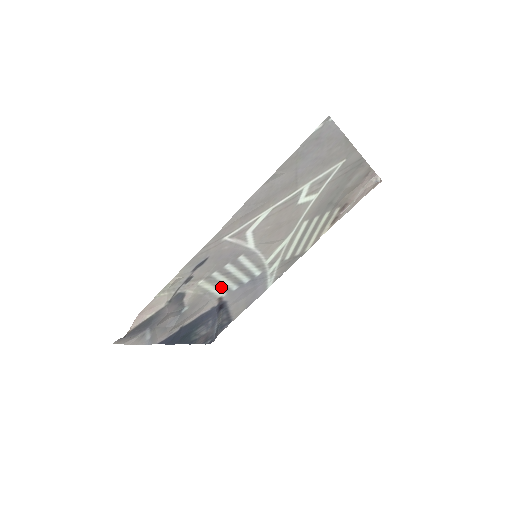
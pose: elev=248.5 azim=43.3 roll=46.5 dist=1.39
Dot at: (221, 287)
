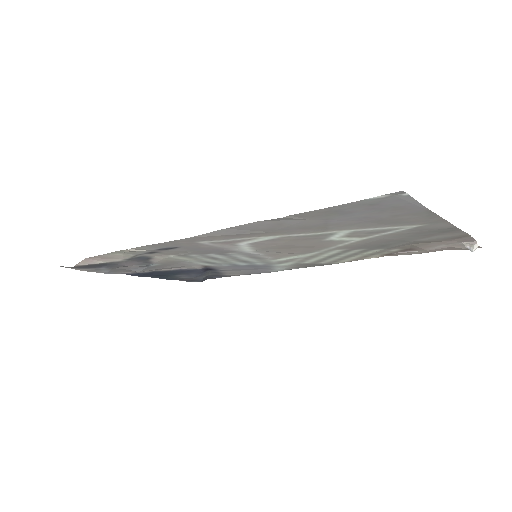
Dot at: (206, 261)
